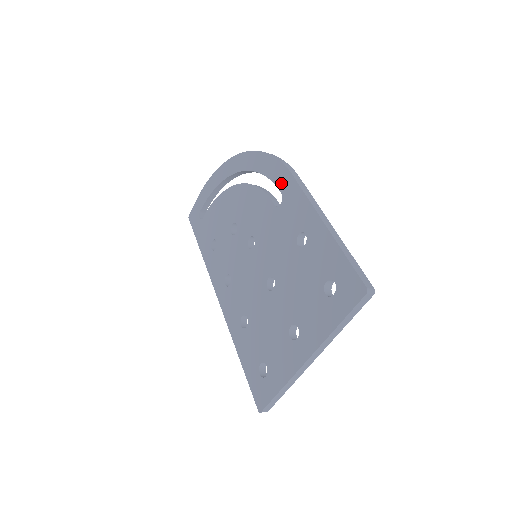
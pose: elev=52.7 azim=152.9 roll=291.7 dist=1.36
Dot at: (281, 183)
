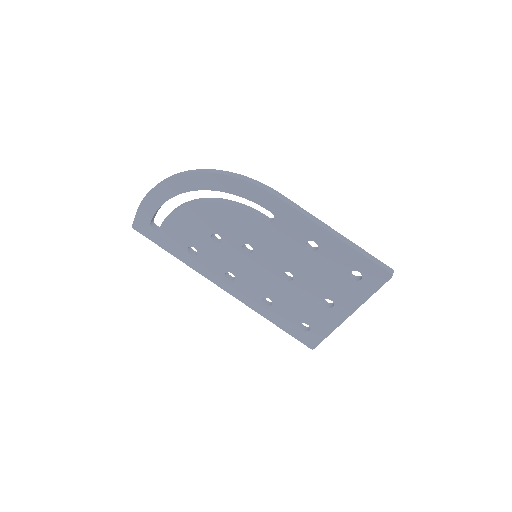
Dot at: (266, 204)
